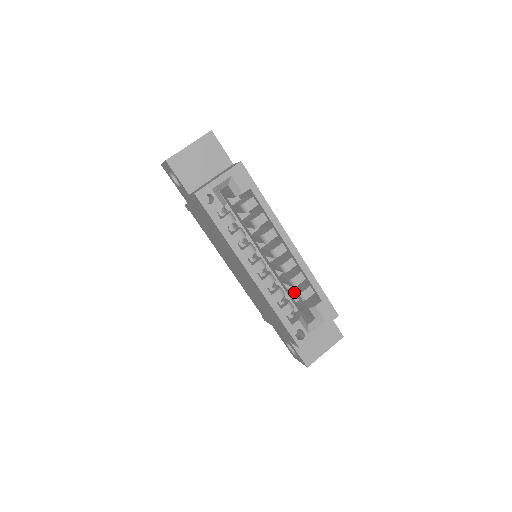
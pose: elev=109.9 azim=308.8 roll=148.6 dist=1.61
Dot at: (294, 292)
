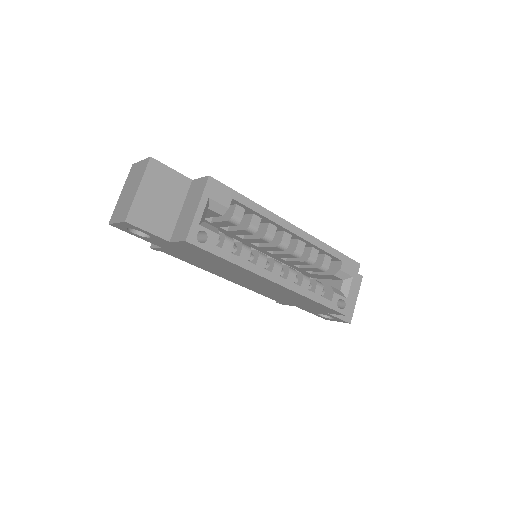
Dot at: (311, 268)
